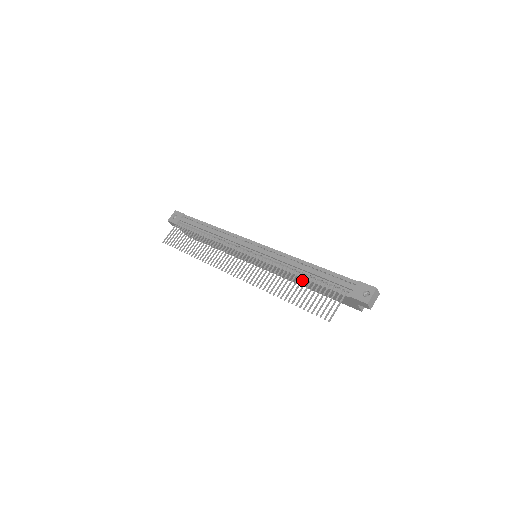
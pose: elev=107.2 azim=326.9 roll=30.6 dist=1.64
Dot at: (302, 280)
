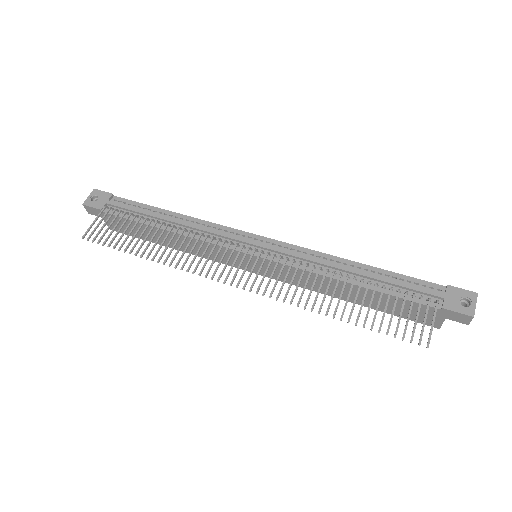
Dot at: occluded
